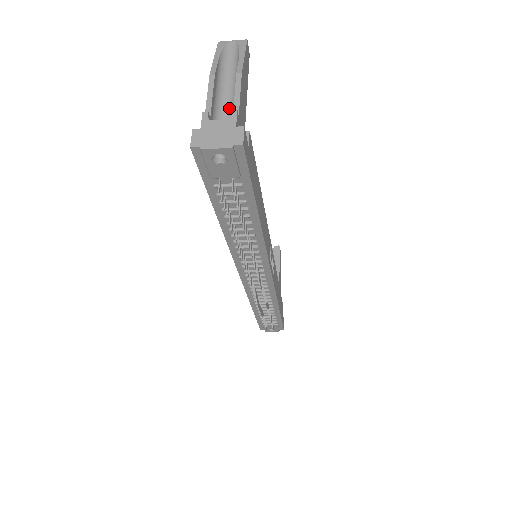
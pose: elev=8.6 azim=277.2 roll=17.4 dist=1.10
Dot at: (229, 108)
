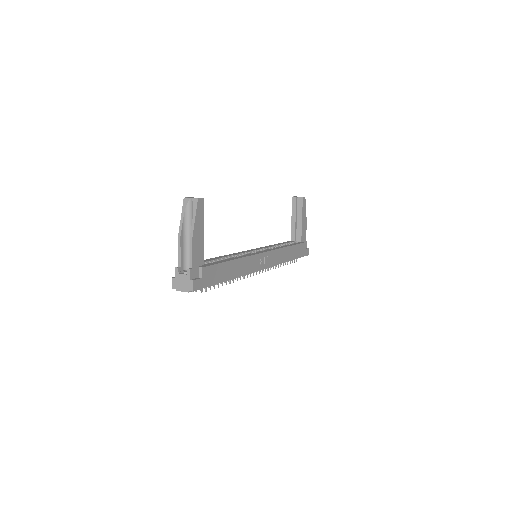
Dot at: occluded
